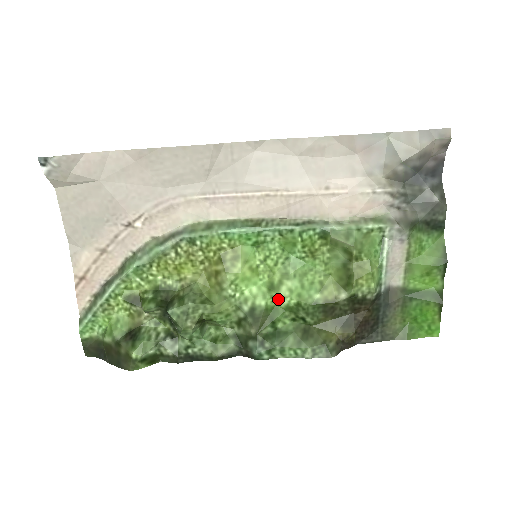
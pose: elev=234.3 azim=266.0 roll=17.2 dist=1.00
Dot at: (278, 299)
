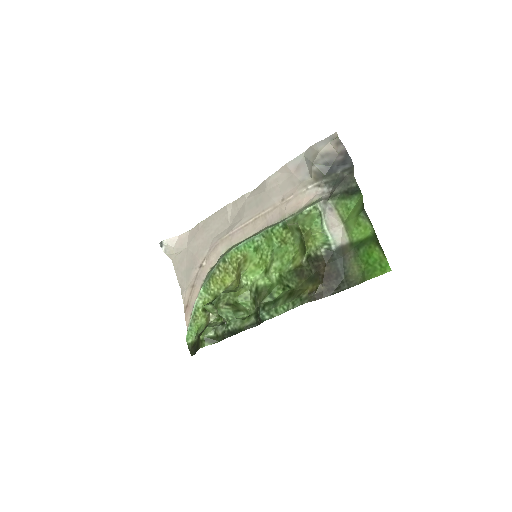
Dot at: (270, 277)
